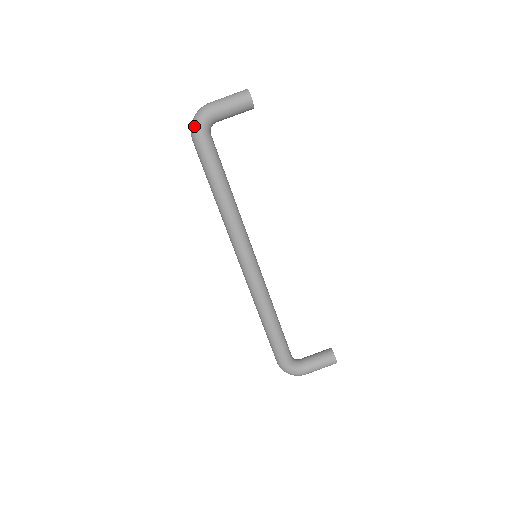
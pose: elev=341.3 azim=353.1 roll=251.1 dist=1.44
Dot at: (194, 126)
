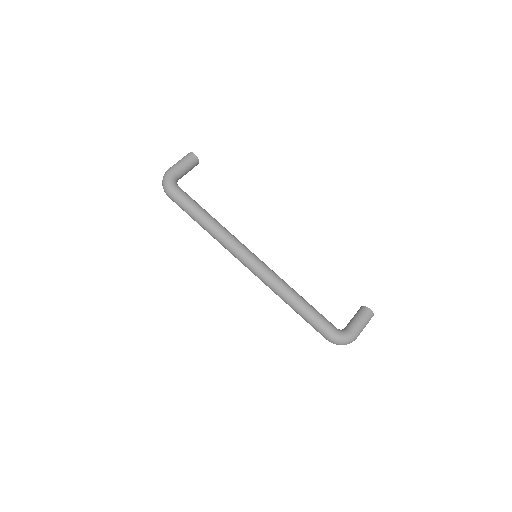
Dot at: (165, 184)
